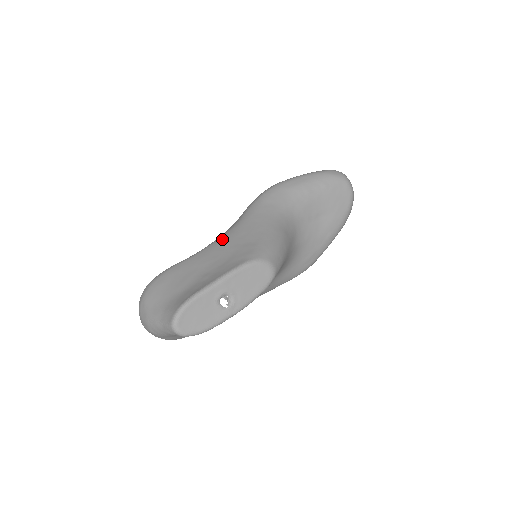
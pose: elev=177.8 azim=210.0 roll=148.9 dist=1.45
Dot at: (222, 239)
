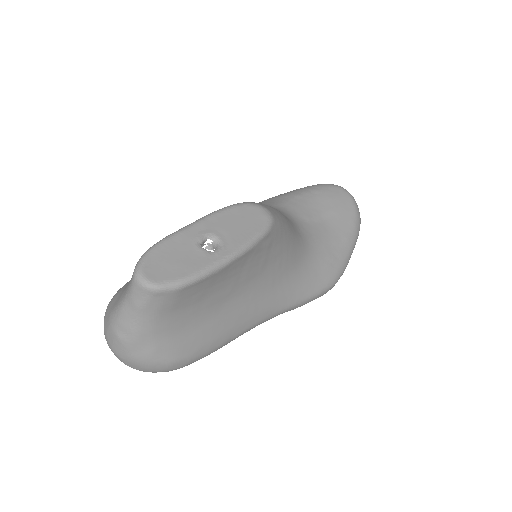
Dot at: occluded
